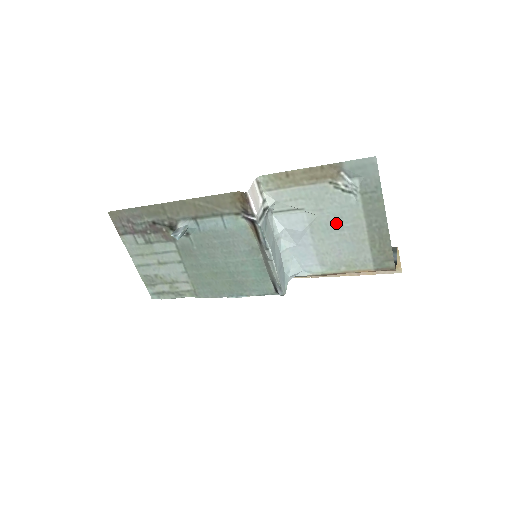
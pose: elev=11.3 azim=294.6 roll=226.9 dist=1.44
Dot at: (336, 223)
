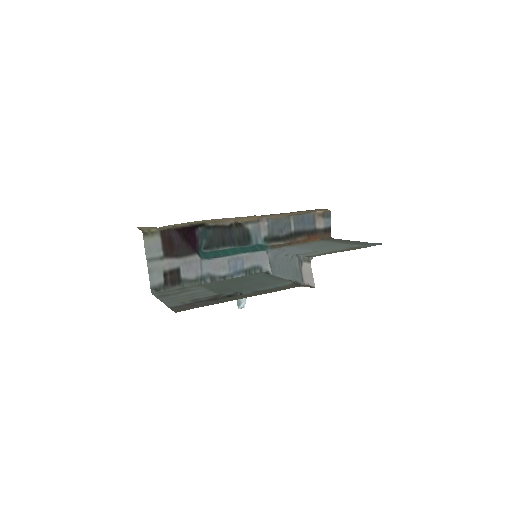
Dot at: (329, 247)
